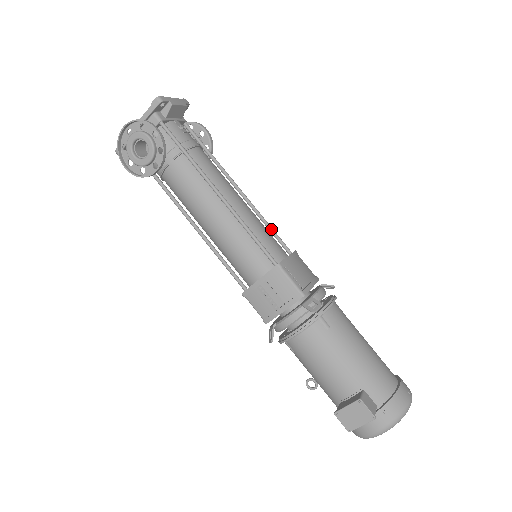
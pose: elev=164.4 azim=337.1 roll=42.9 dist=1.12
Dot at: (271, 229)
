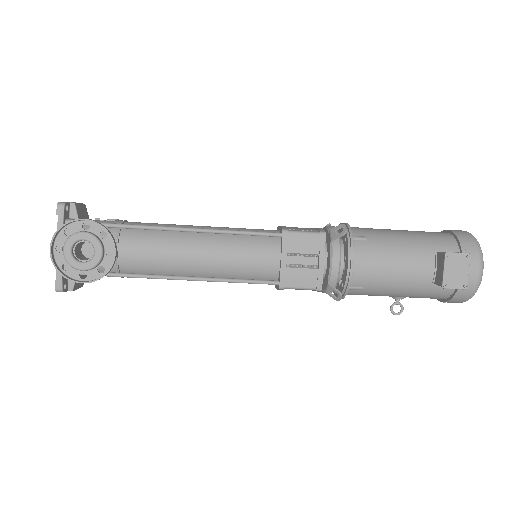
Dot at: occluded
